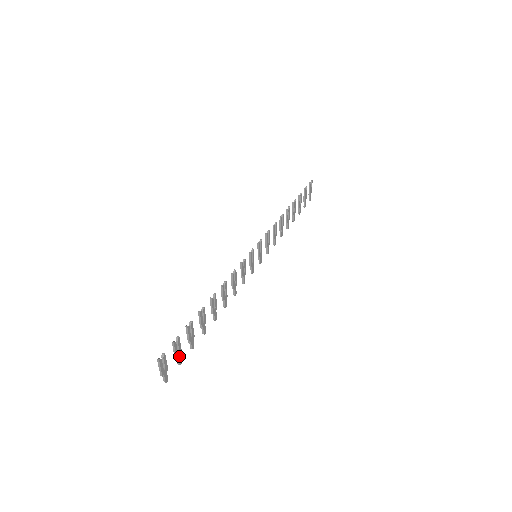
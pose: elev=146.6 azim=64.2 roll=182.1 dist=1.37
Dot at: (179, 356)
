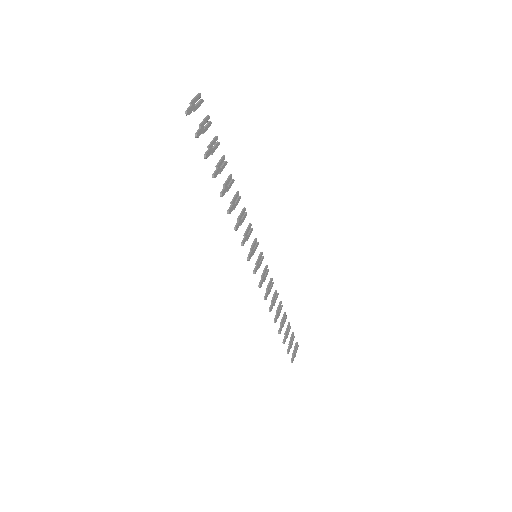
Dot at: (202, 130)
